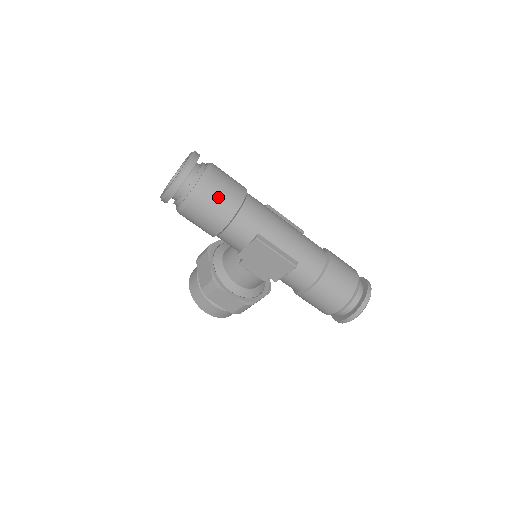
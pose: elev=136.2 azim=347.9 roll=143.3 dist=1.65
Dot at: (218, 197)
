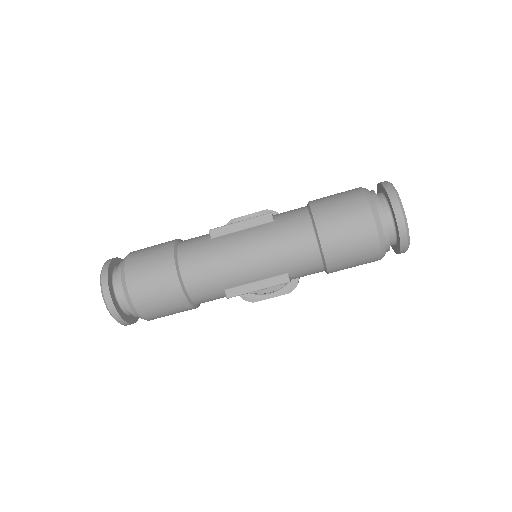
Dot at: (159, 305)
